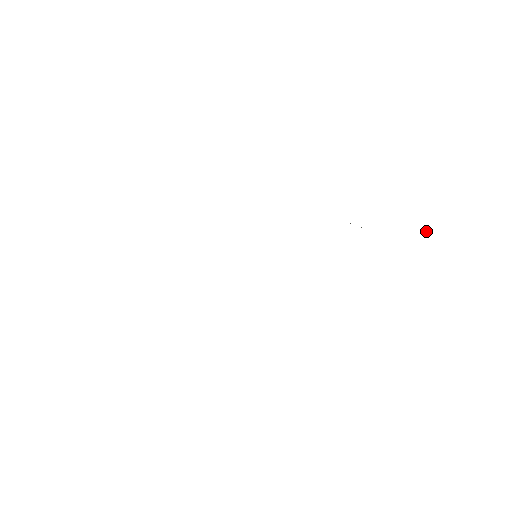
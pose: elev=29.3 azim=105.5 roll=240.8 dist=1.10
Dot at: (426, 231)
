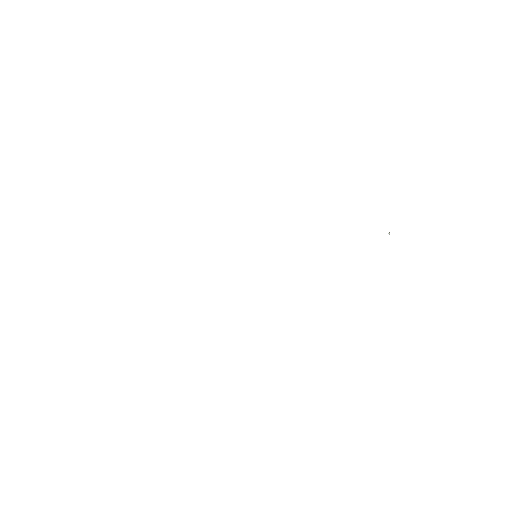
Dot at: (389, 232)
